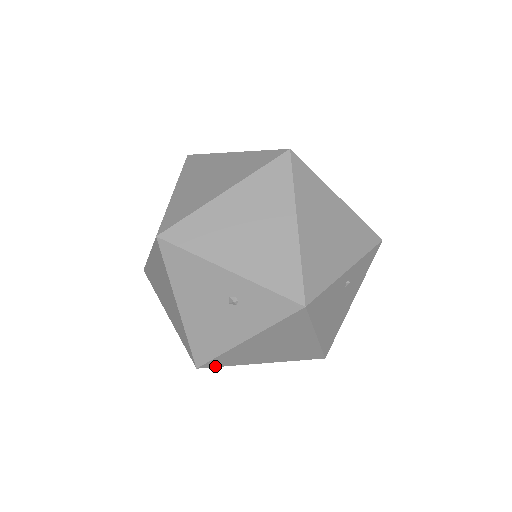
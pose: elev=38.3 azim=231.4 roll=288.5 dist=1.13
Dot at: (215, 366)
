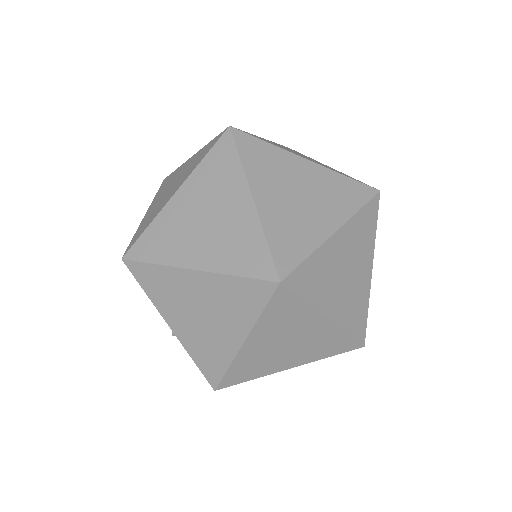
Dot at: occluded
